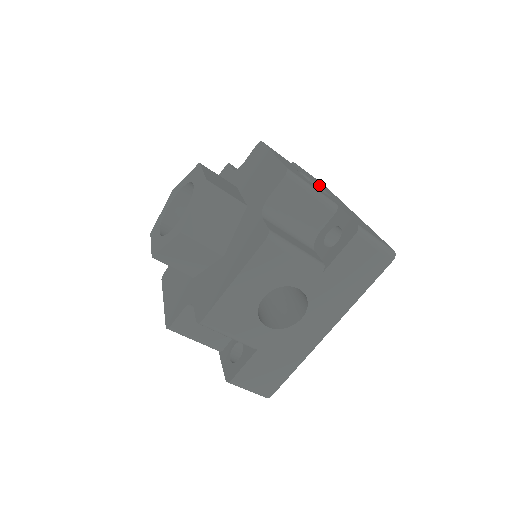
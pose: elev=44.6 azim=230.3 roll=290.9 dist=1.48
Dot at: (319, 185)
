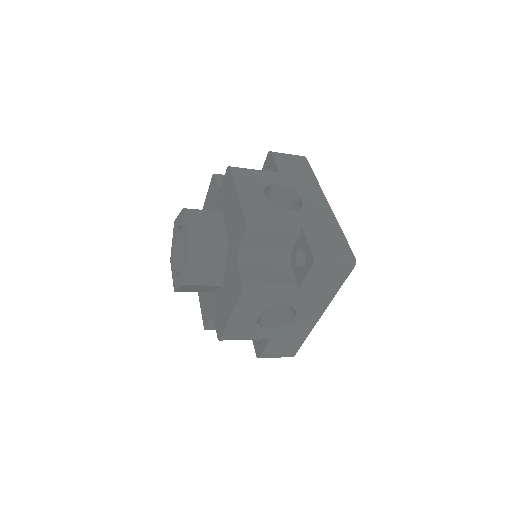
Dot at: (292, 185)
